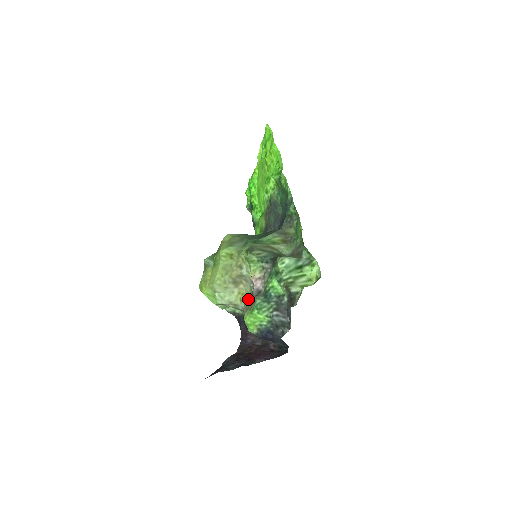
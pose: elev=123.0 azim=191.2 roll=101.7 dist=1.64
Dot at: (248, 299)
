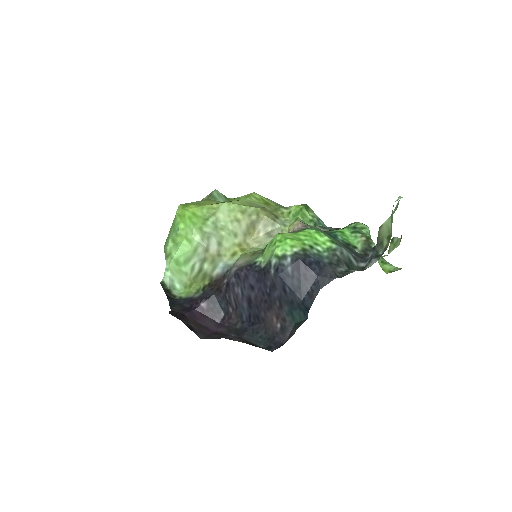
Dot at: (261, 249)
